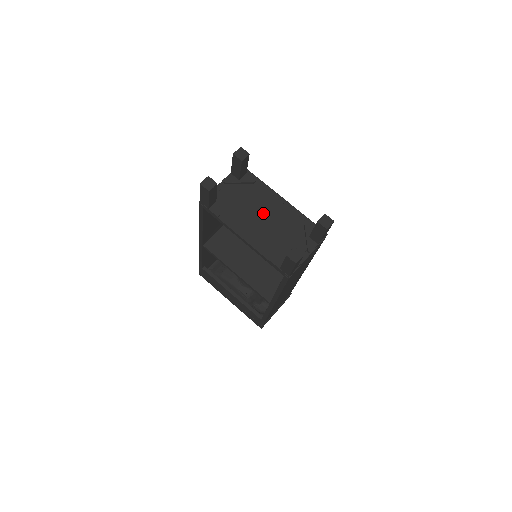
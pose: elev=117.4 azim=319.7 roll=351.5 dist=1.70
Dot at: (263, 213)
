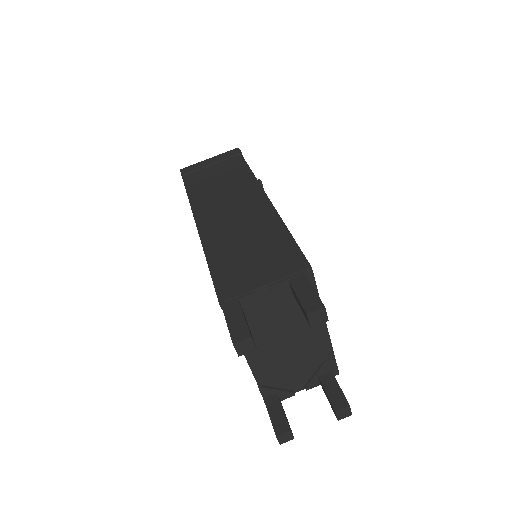
Dot at: (290, 337)
